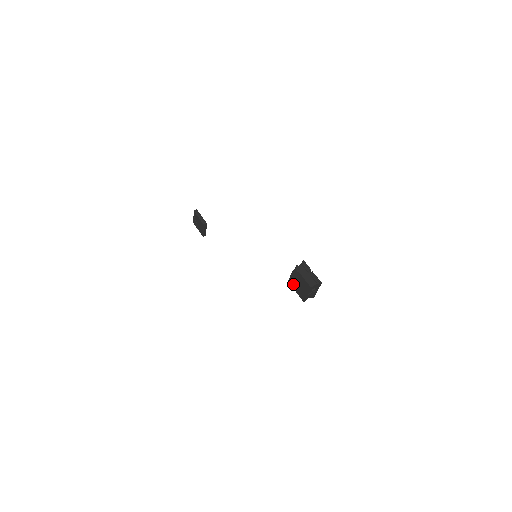
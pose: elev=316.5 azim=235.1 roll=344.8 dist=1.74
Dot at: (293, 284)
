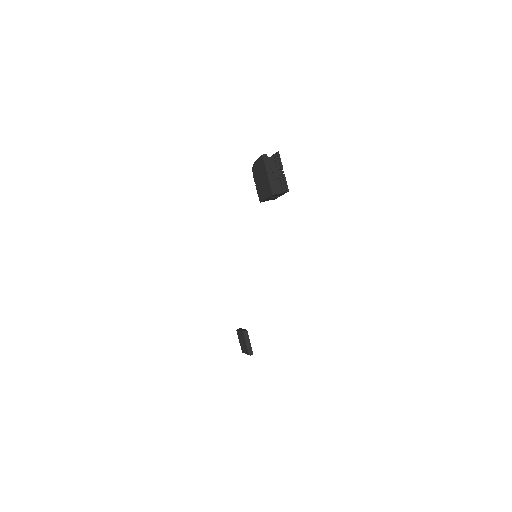
Dot at: (261, 193)
